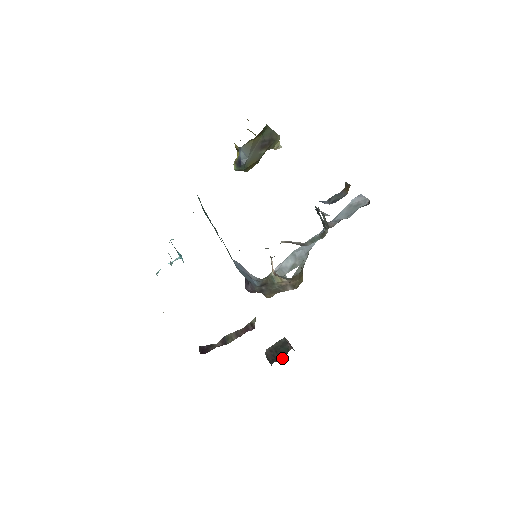
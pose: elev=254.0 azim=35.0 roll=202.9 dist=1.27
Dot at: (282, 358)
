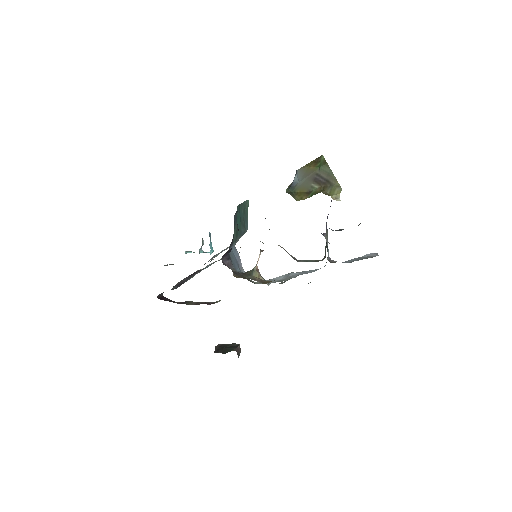
Dot at: (222, 353)
